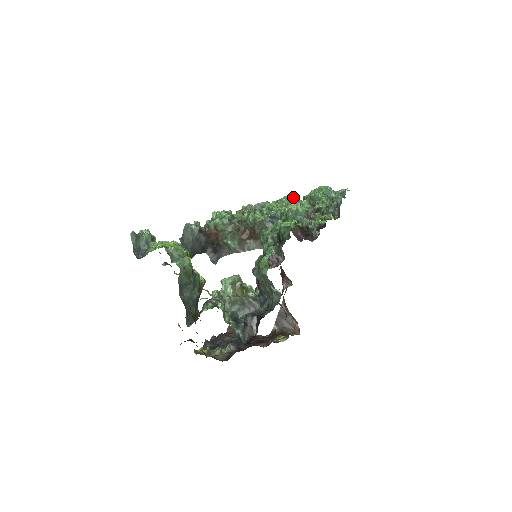
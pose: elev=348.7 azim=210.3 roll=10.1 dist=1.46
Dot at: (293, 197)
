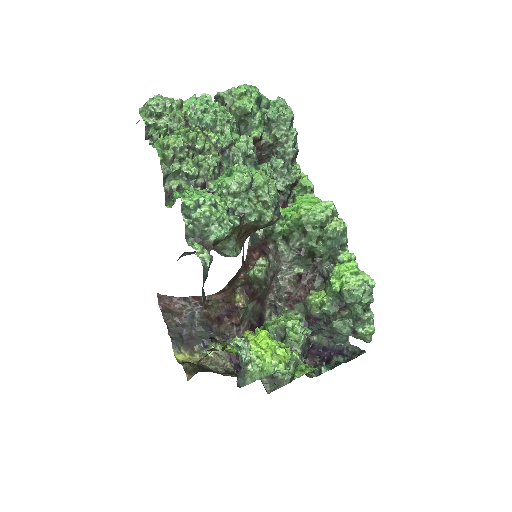
Dot at: (218, 106)
